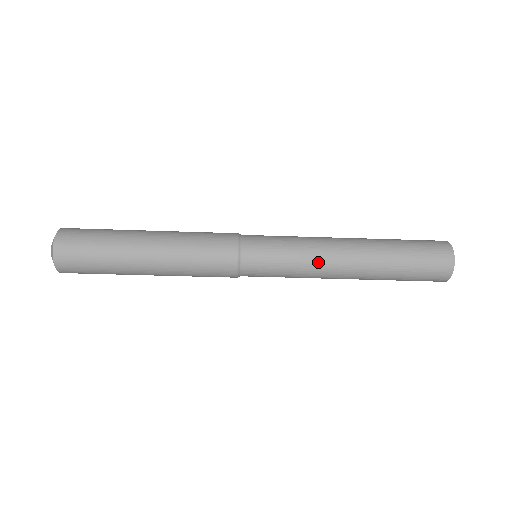
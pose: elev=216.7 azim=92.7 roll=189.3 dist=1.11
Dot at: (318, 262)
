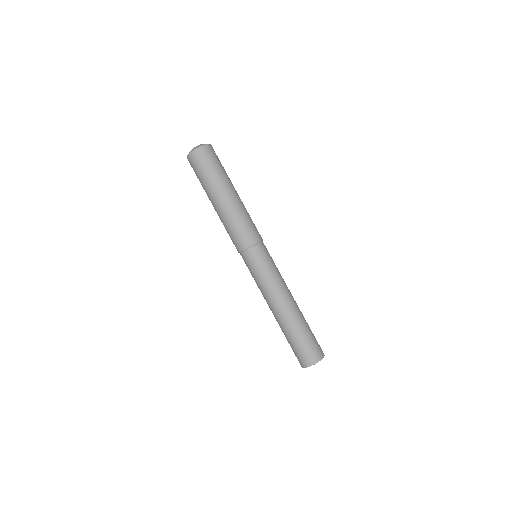
Dot at: (275, 289)
